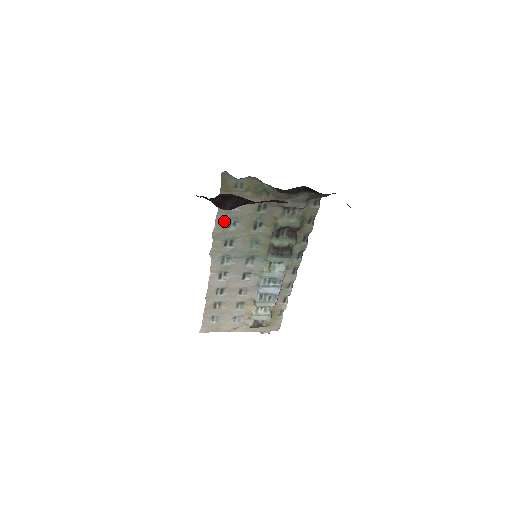
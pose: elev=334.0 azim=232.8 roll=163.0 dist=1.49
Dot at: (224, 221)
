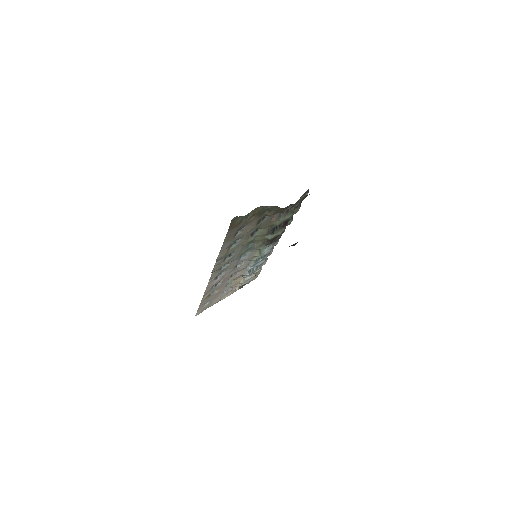
Dot at: (227, 247)
